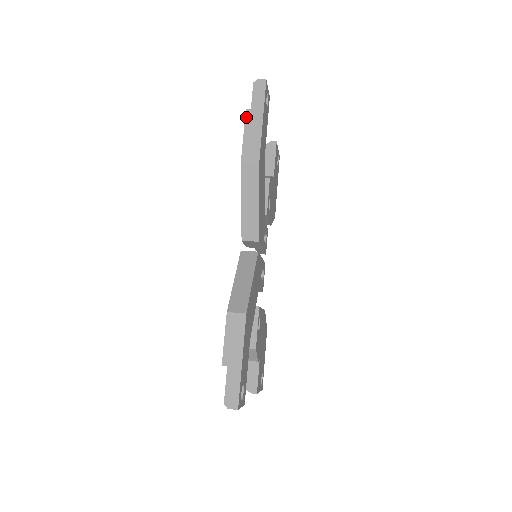
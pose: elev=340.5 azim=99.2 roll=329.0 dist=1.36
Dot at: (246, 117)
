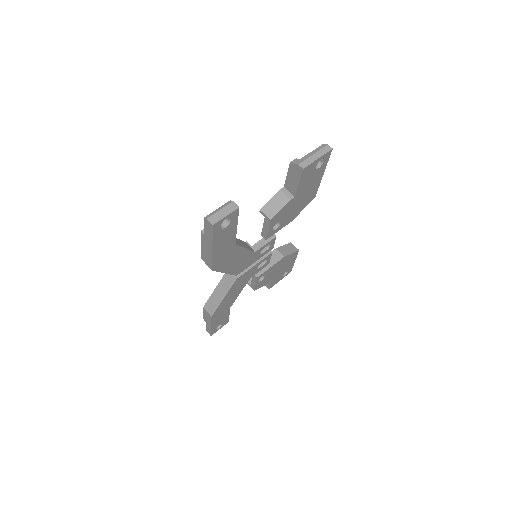
Dot at: (201, 236)
